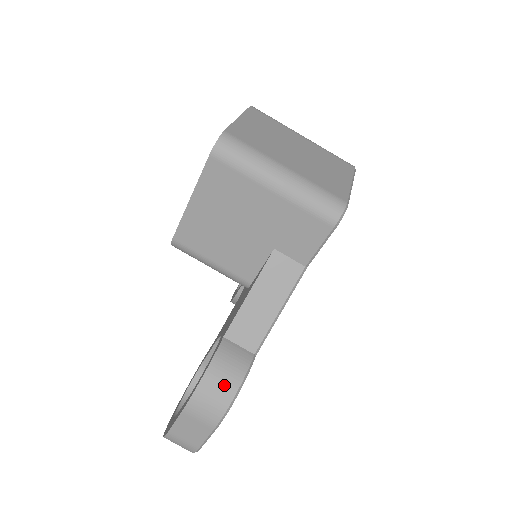
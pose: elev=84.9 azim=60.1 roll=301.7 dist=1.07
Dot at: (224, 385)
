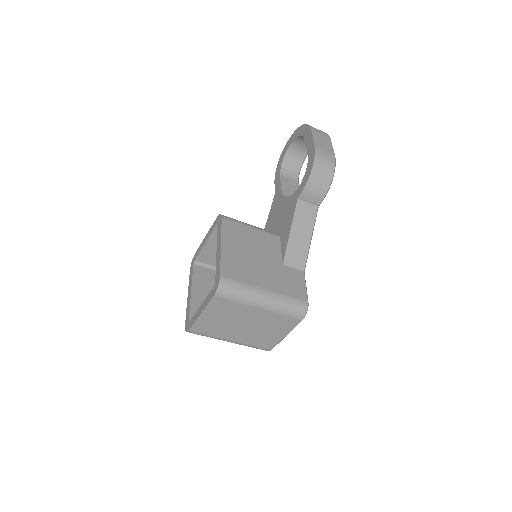
Dot at: occluded
